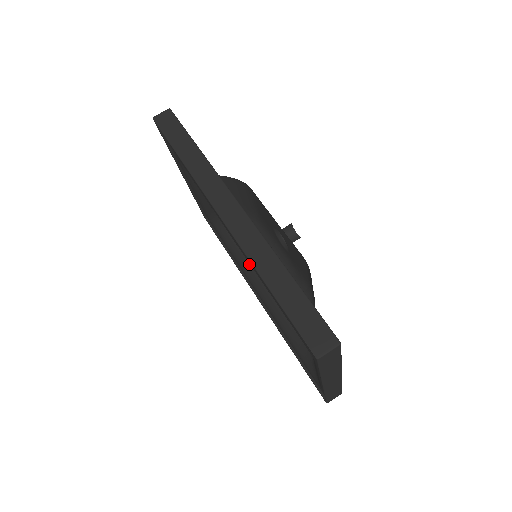
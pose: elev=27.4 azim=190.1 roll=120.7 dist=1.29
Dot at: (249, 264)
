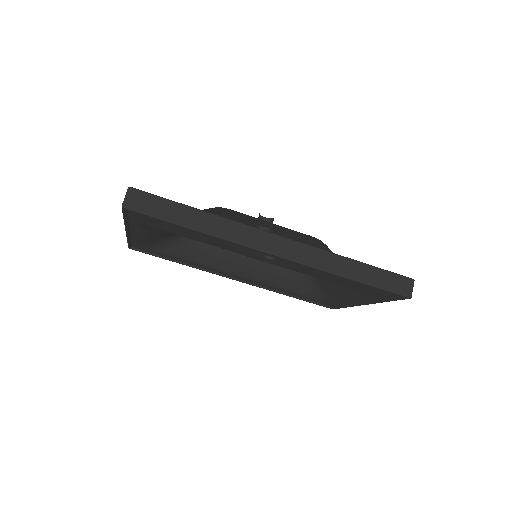
Dot at: (217, 261)
